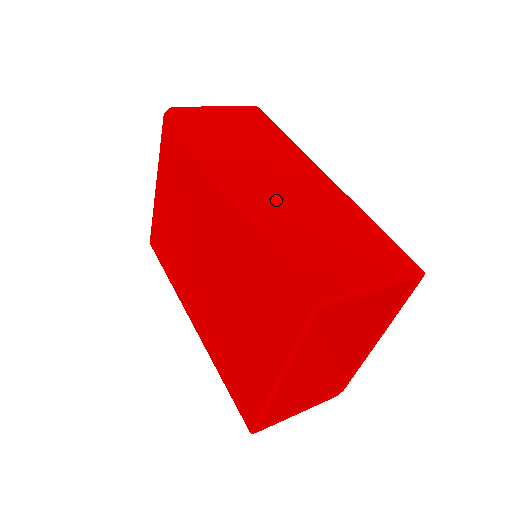
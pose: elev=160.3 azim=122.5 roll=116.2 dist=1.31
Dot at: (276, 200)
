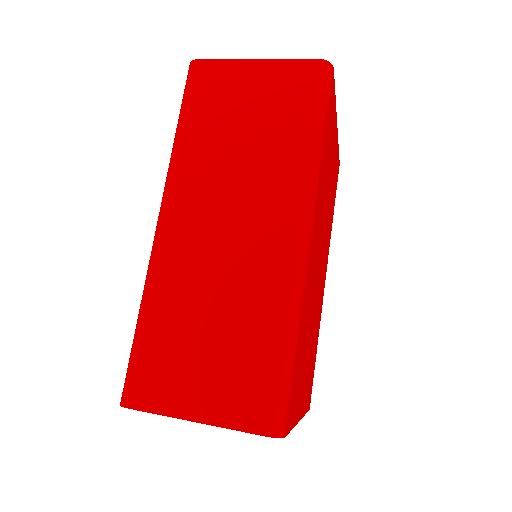
Dot at: (190, 260)
